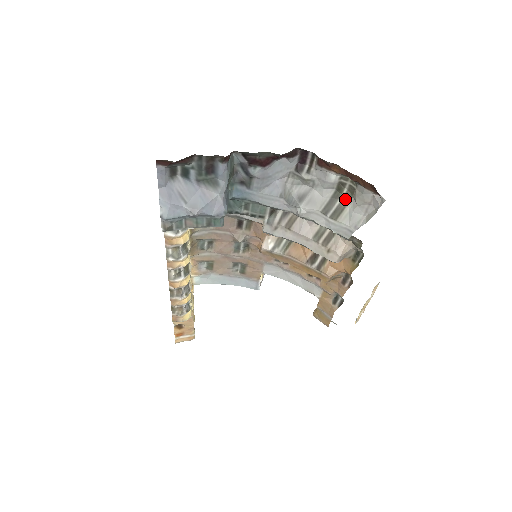
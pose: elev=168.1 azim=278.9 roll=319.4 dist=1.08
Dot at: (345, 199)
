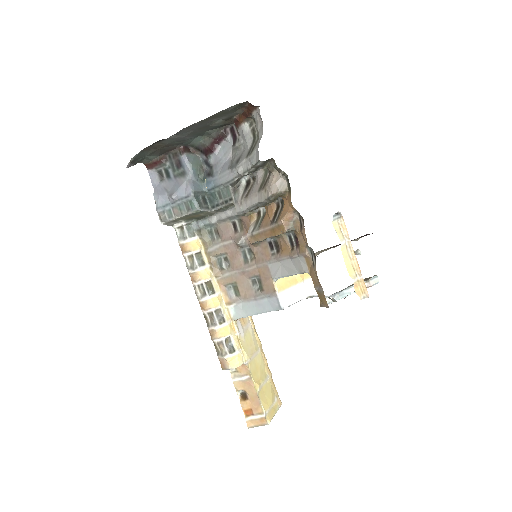
Dot at: (258, 139)
